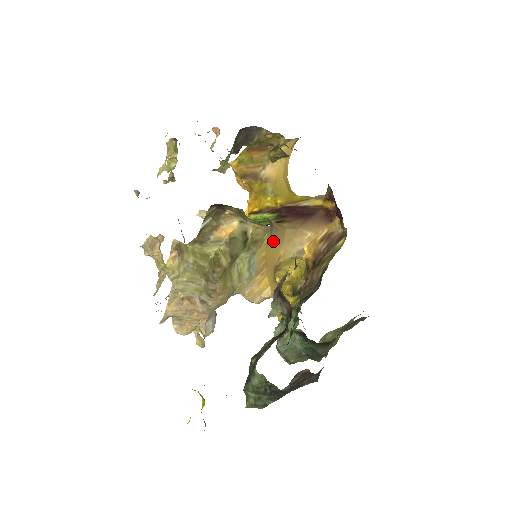
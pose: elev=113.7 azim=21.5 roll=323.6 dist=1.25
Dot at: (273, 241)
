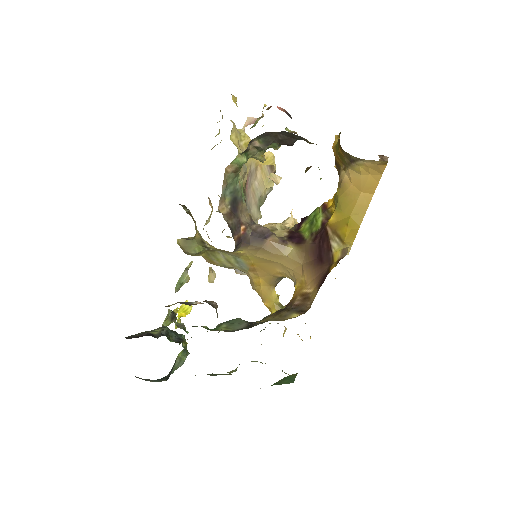
Dot at: (261, 258)
